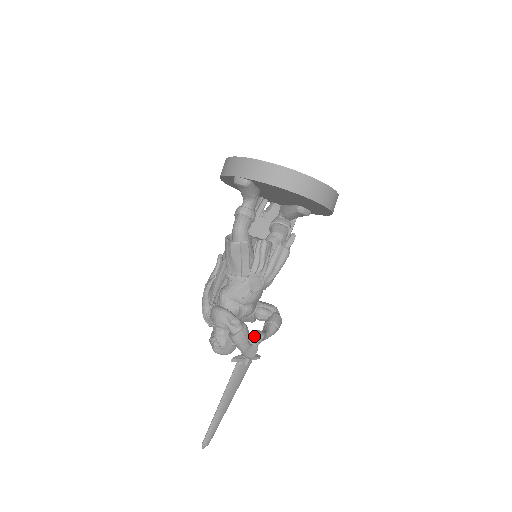
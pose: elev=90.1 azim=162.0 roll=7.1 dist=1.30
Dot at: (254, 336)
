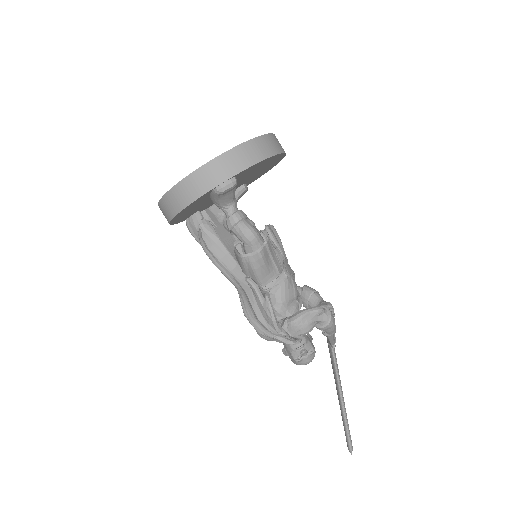
Dot at: occluded
